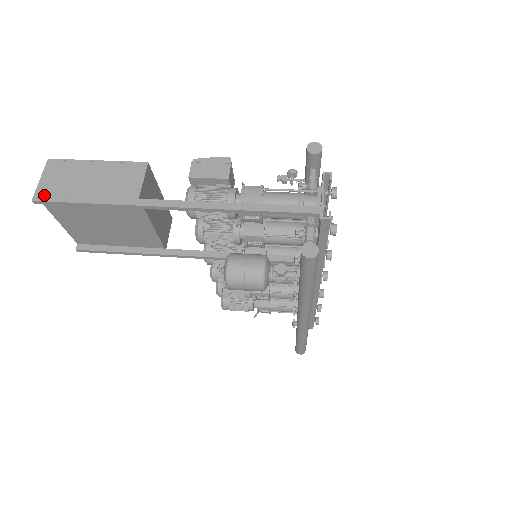
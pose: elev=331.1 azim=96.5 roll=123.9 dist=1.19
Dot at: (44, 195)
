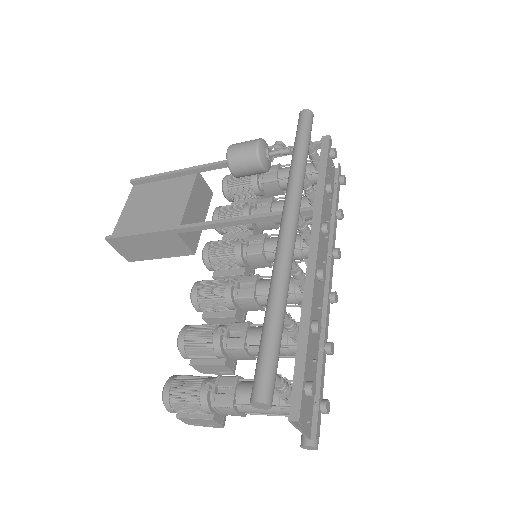
Dot at: (140, 182)
